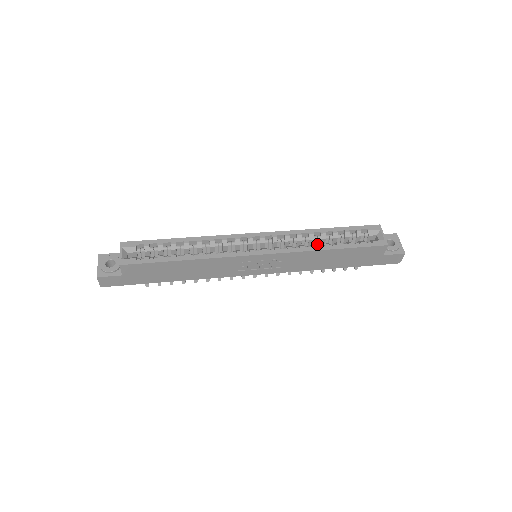
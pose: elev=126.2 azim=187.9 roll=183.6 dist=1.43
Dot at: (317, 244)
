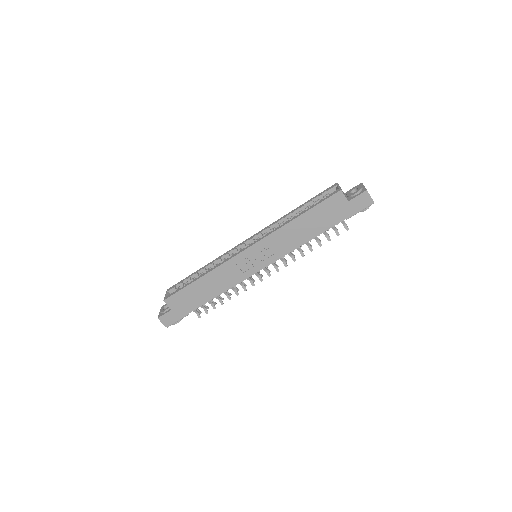
Dot at: occluded
